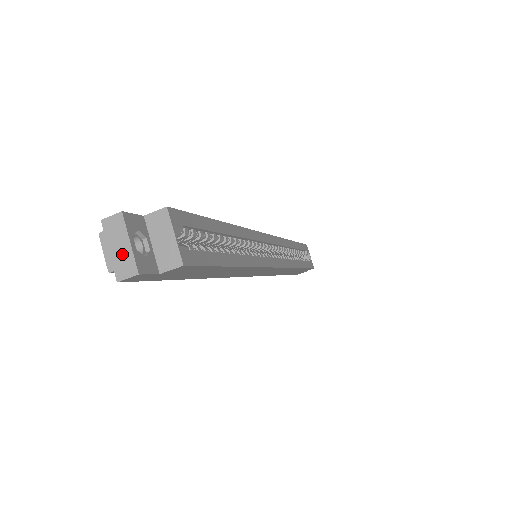
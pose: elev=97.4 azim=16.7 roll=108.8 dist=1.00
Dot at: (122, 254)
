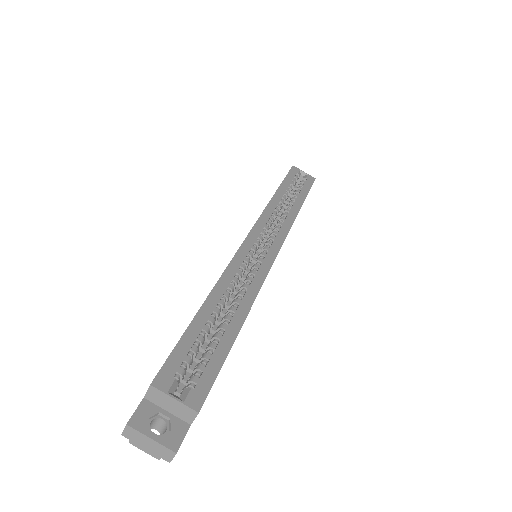
Dot at: (154, 447)
